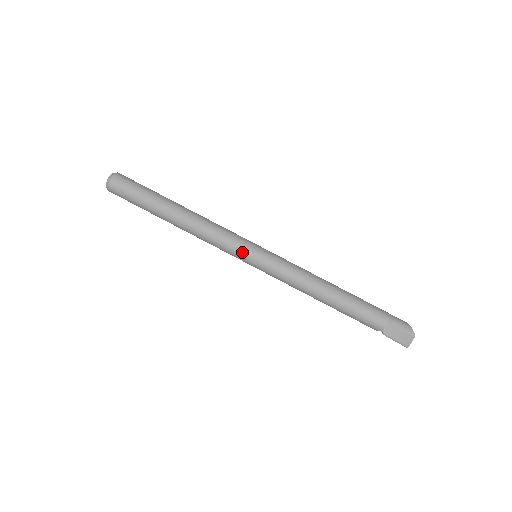
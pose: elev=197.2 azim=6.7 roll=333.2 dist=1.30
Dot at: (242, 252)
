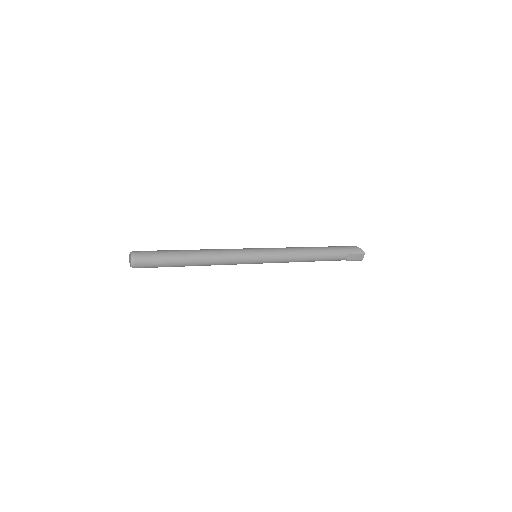
Dot at: (249, 260)
